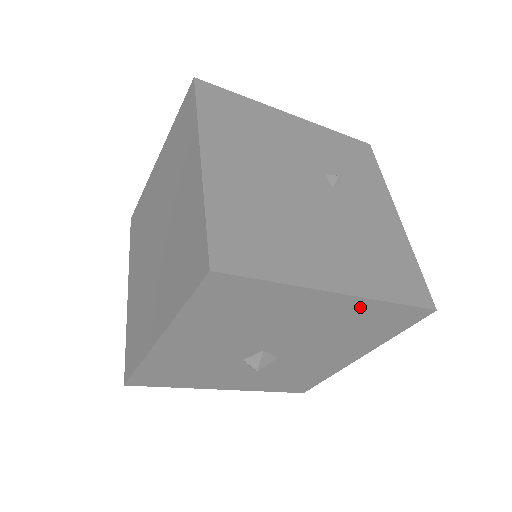
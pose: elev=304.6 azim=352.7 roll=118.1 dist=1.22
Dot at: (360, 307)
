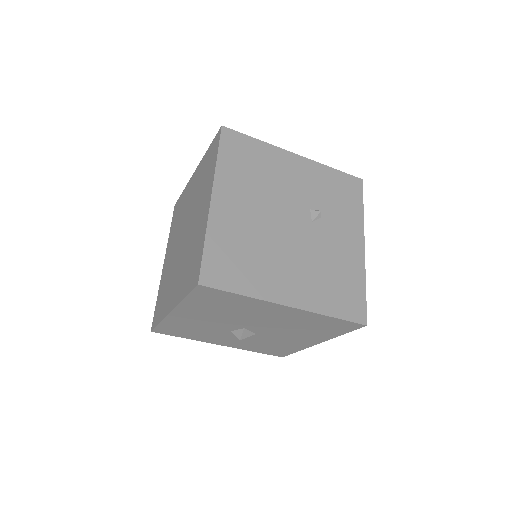
Dot at: (307, 315)
